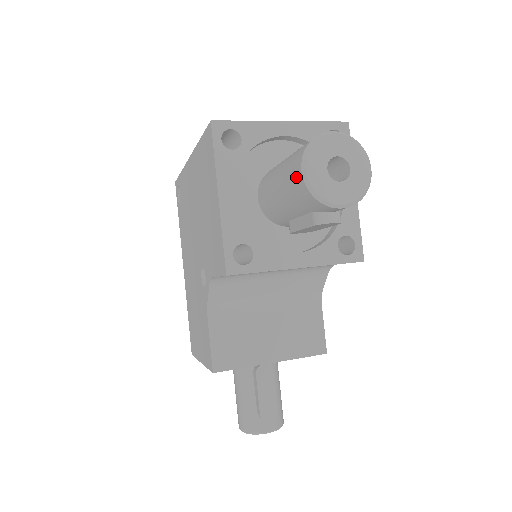
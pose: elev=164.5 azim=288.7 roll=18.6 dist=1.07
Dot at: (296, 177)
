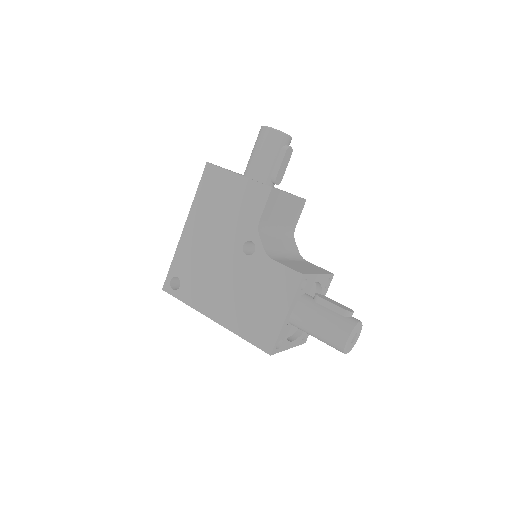
Dot at: (268, 134)
